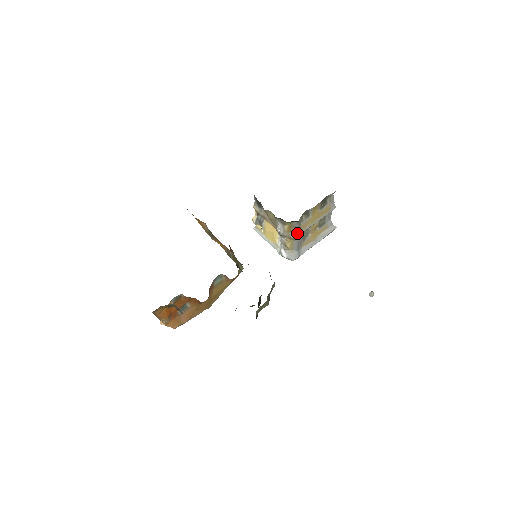
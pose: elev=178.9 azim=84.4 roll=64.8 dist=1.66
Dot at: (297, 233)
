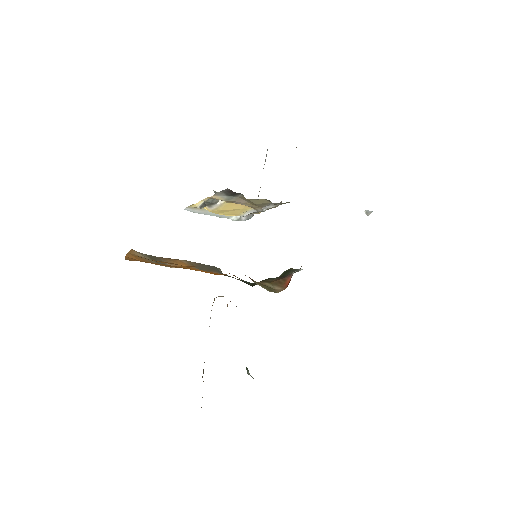
Dot at: occluded
